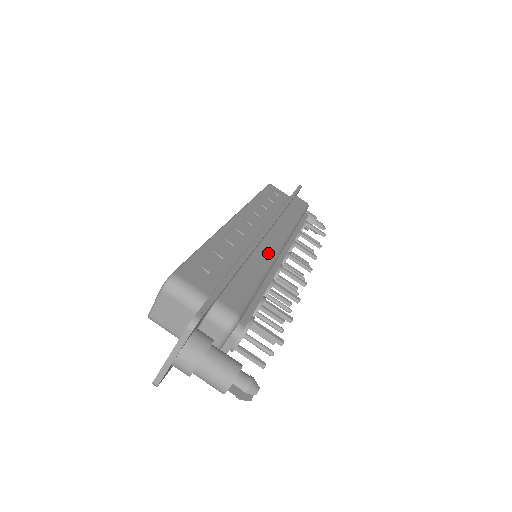
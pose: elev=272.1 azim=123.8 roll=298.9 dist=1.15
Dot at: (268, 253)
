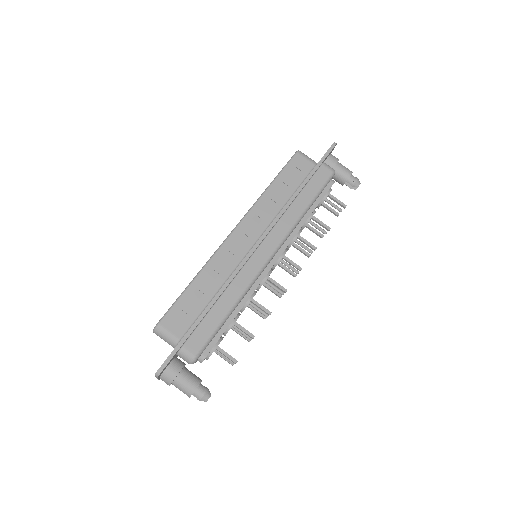
Dot at: (247, 277)
